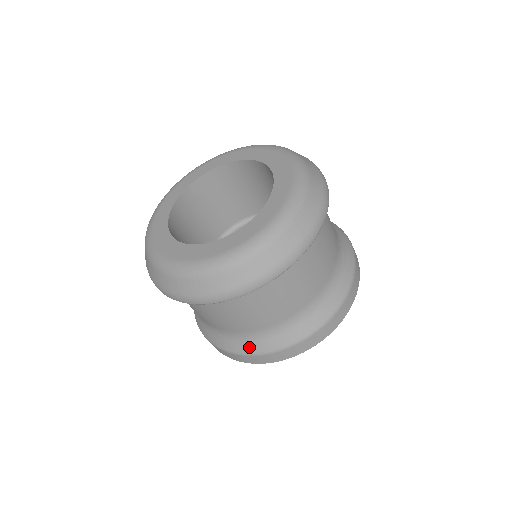
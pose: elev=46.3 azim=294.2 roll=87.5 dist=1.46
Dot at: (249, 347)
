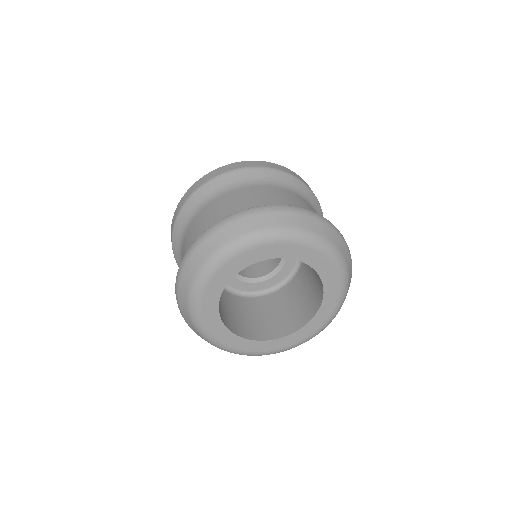
Dot at: occluded
